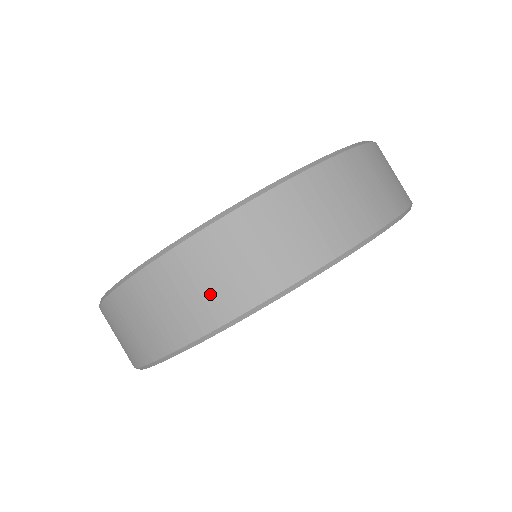
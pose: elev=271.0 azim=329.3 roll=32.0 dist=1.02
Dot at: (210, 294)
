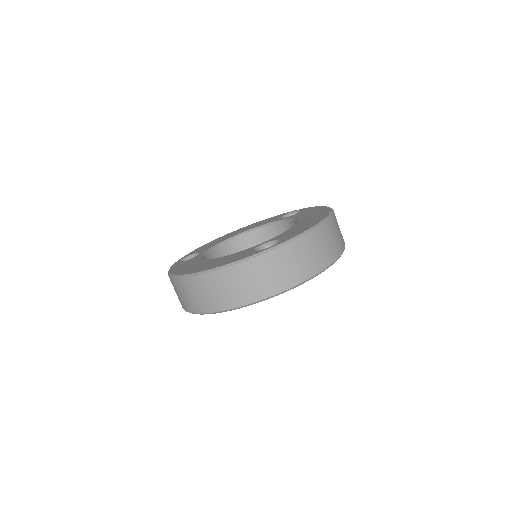
Dot at: (181, 299)
